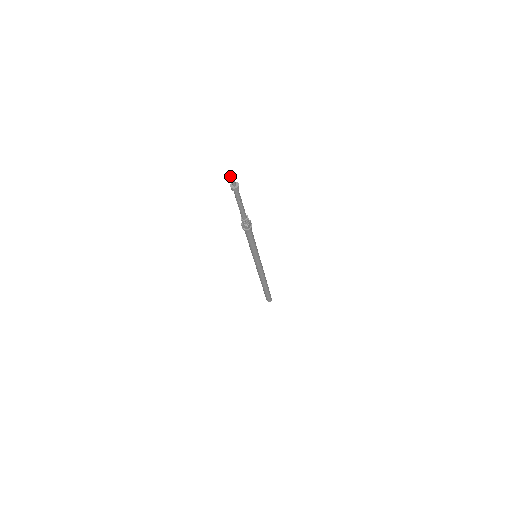
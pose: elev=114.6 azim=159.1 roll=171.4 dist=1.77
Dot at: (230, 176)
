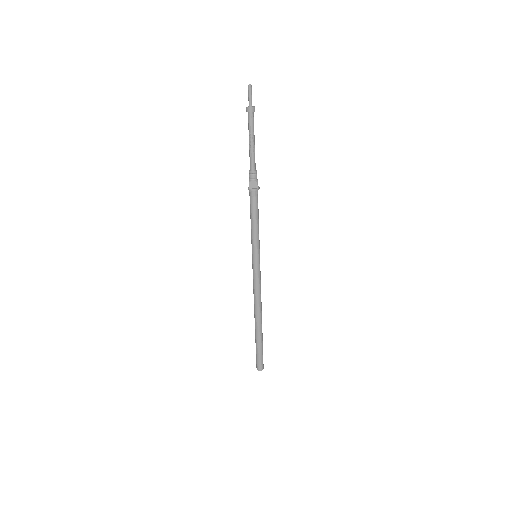
Dot at: (249, 88)
